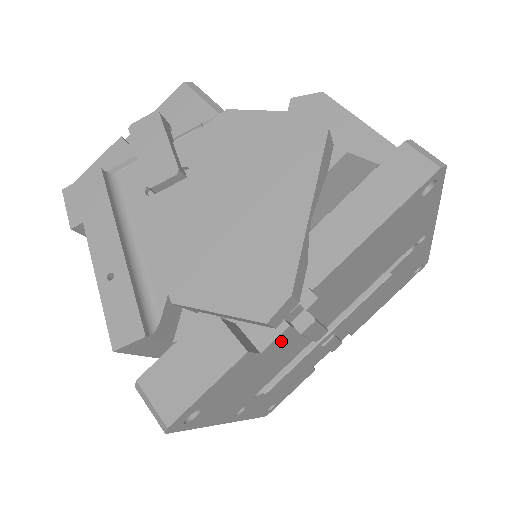
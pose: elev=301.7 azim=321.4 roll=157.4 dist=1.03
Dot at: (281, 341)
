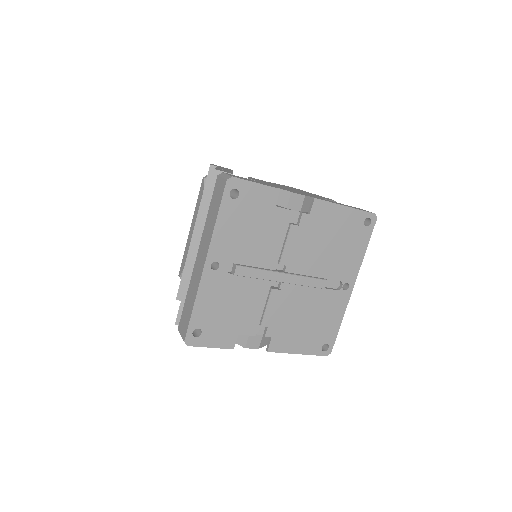
Dot at: (282, 219)
